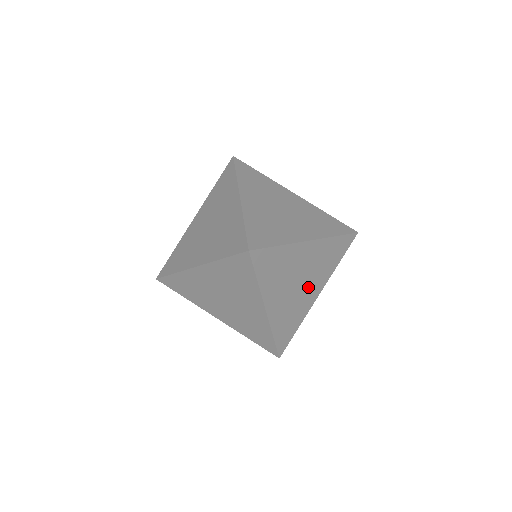
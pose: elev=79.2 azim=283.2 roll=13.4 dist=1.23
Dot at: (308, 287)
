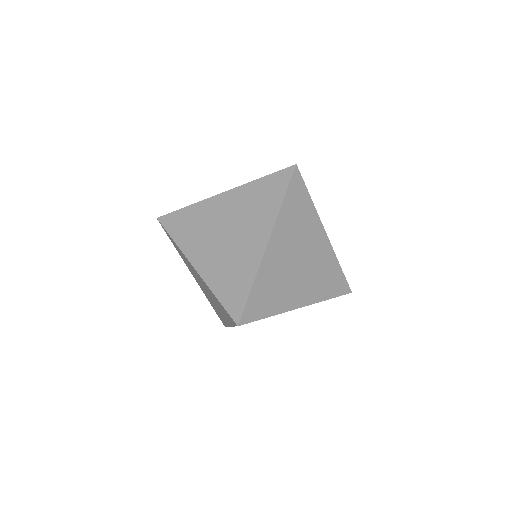
Dot at: (301, 280)
